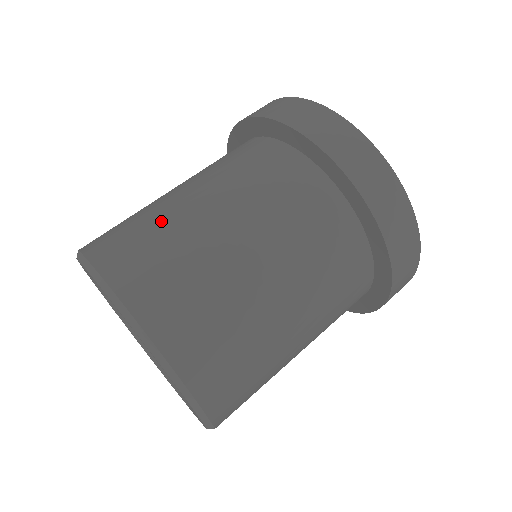
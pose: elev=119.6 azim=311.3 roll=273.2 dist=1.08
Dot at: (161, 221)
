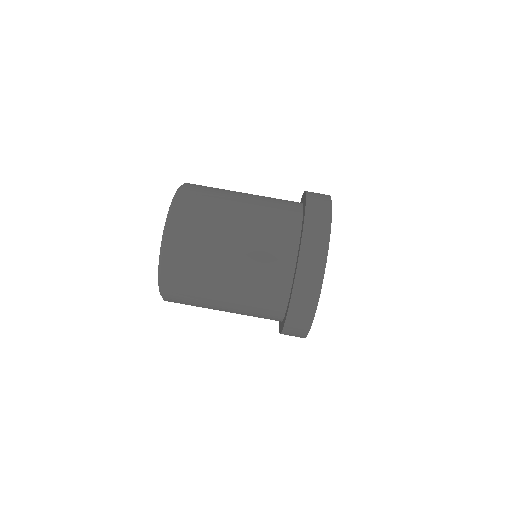
Dot at: (204, 266)
